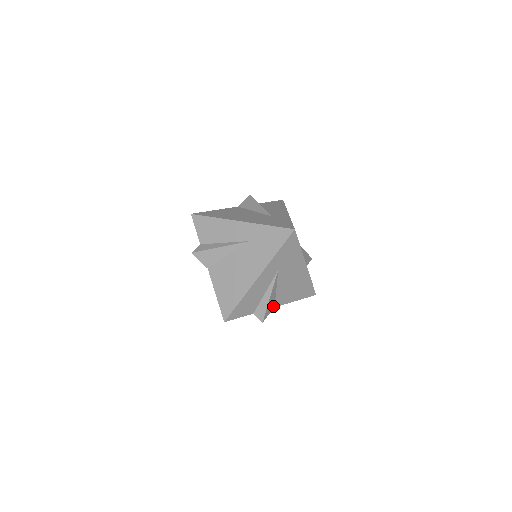
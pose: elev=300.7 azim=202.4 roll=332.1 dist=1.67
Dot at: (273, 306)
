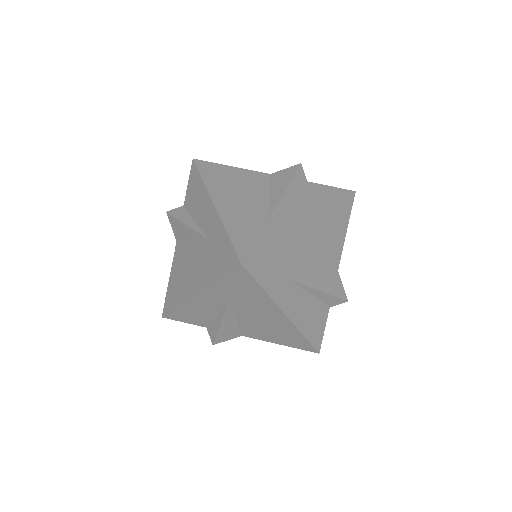
Dot at: (238, 334)
